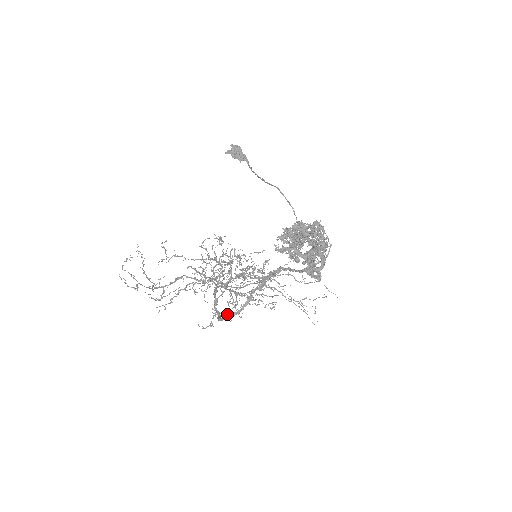
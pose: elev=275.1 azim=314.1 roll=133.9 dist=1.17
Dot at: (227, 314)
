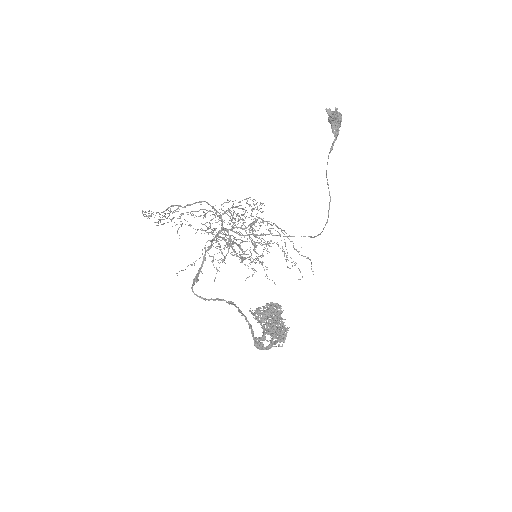
Dot at: (213, 258)
